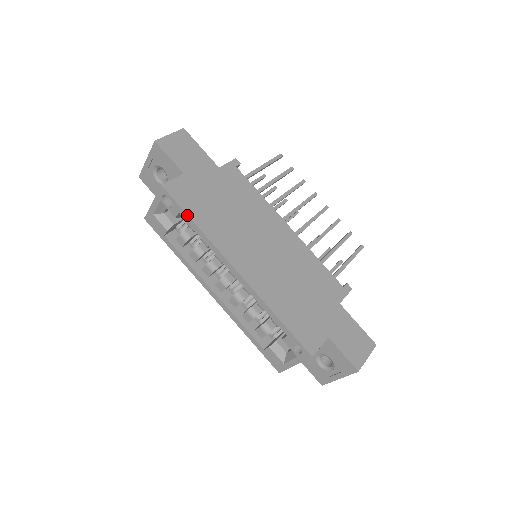
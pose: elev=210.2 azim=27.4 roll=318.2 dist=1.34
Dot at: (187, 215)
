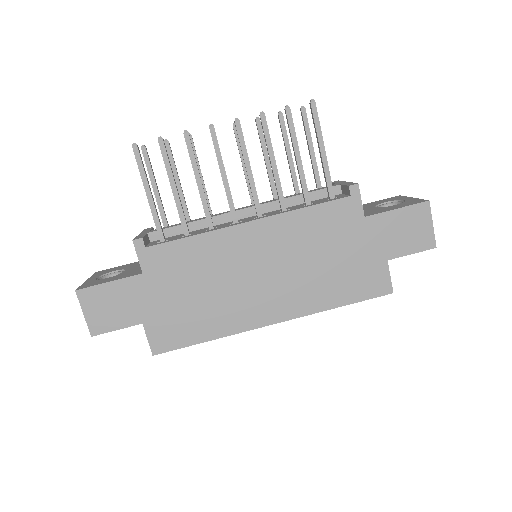
Dot at: occluded
